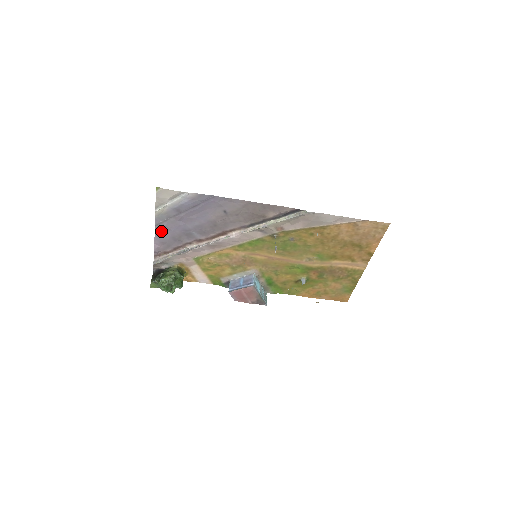
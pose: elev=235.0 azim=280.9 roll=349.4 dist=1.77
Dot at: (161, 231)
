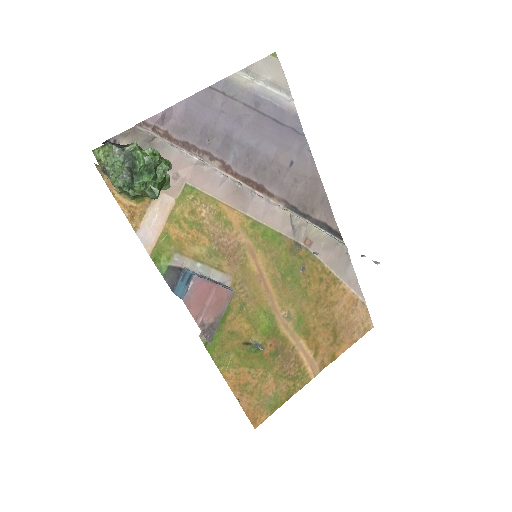
Dot at: (205, 101)
